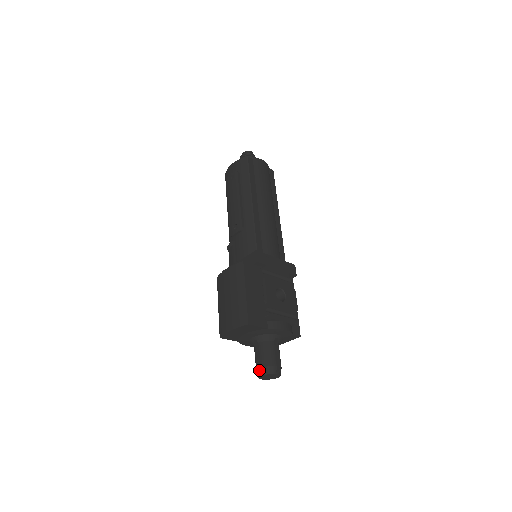
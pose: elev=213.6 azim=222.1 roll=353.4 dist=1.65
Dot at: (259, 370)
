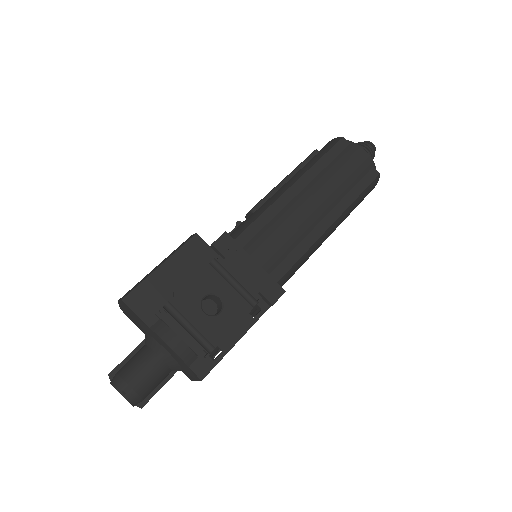
Dot at: (111, 373)
